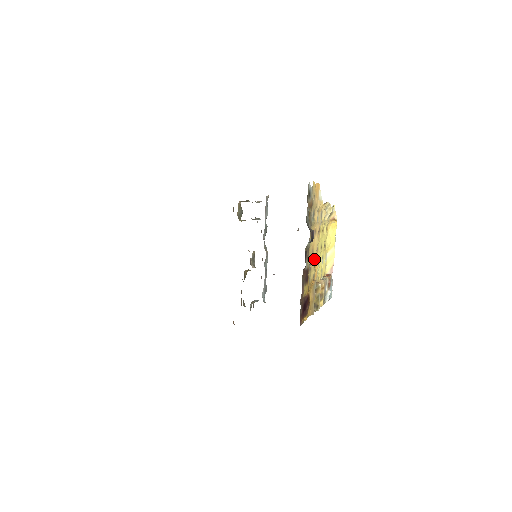
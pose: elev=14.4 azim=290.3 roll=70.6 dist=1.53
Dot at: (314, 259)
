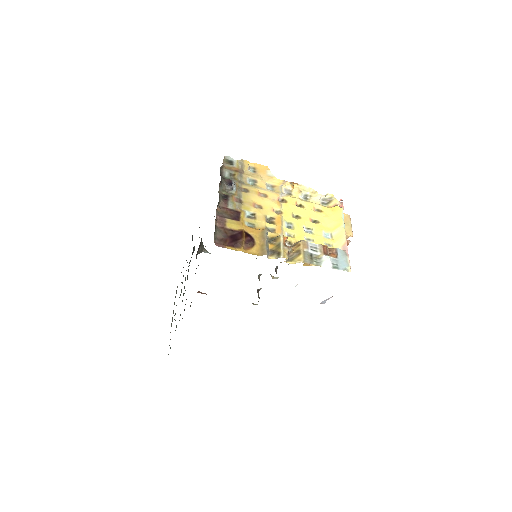
Dot at: (269, 216)
